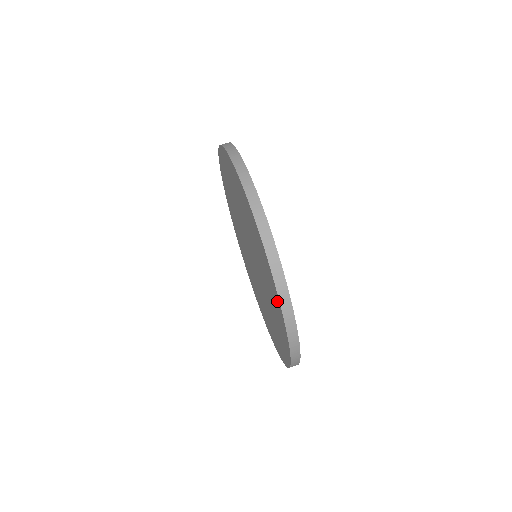
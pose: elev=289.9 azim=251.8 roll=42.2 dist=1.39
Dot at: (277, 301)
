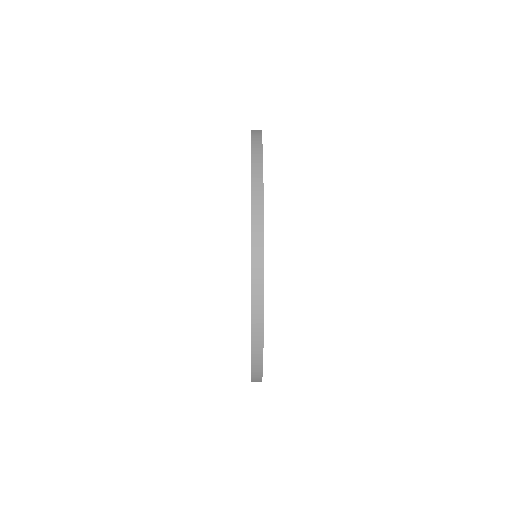
Dot at: occluded
